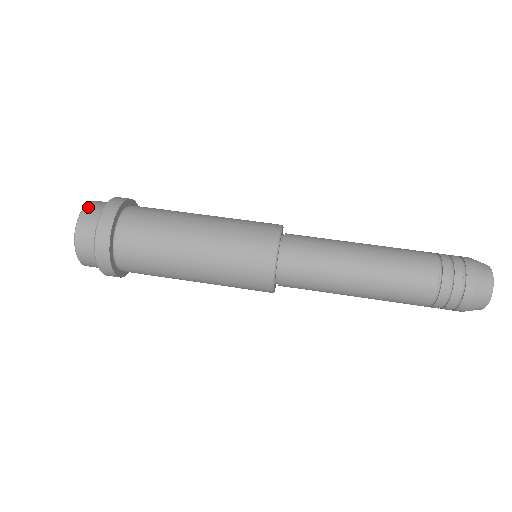
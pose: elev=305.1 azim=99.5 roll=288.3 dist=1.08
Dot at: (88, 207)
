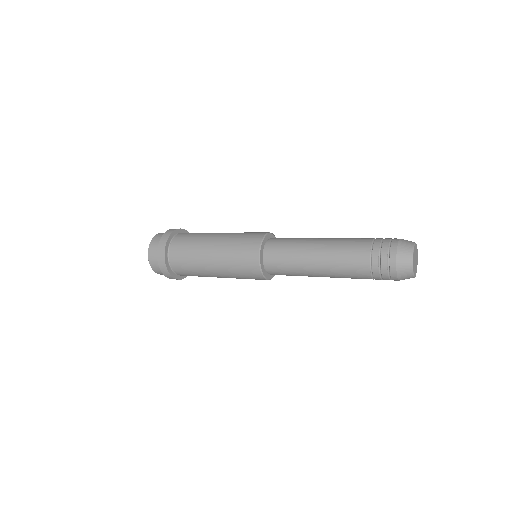
Dot at: occluded
